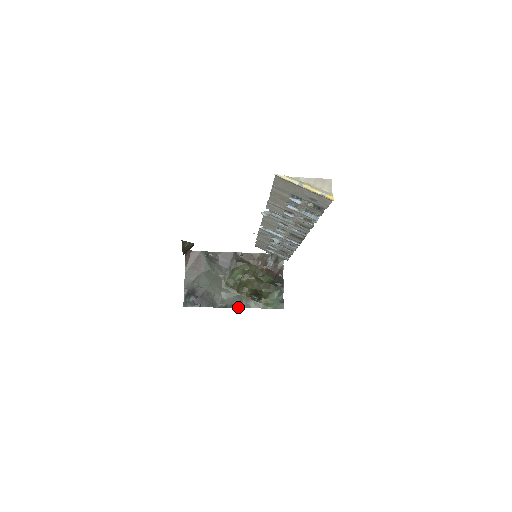
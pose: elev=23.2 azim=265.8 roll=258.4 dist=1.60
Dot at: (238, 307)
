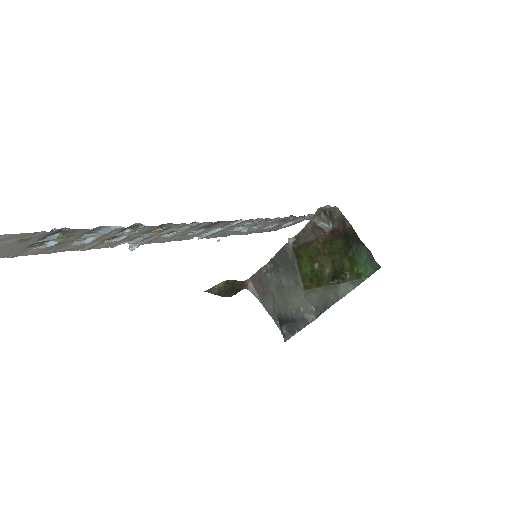
Dot at: (331, 305)
